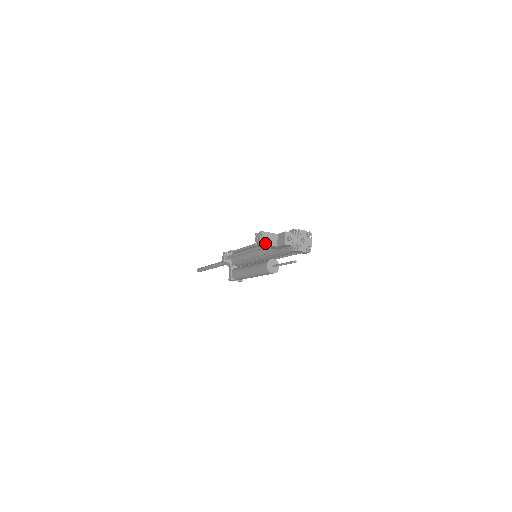
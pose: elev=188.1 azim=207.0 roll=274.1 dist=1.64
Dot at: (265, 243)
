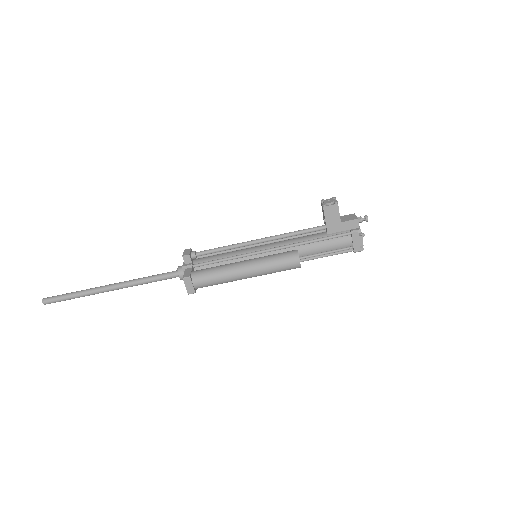
Dot at: (338, 207)
